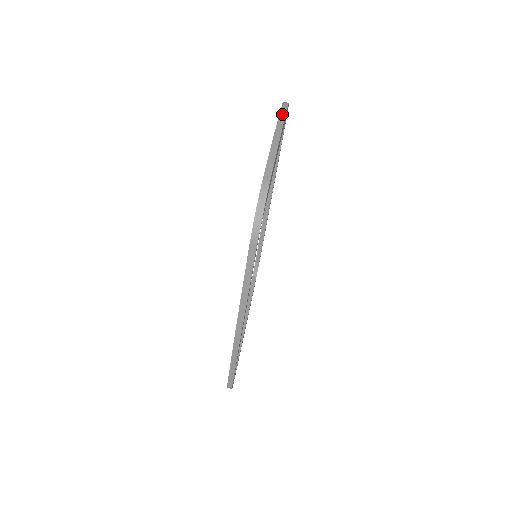
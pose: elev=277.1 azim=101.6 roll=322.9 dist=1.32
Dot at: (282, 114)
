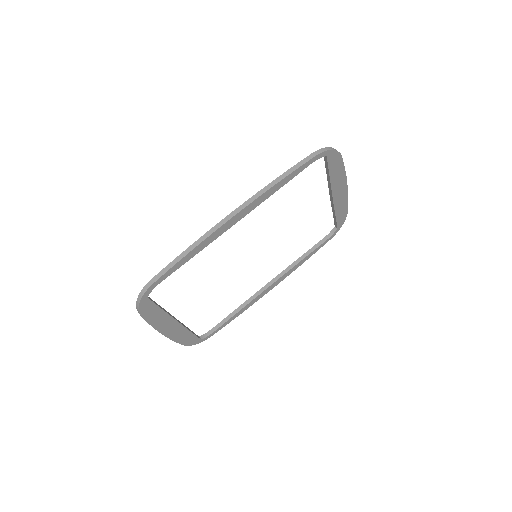
Dot at: (347, 200)
